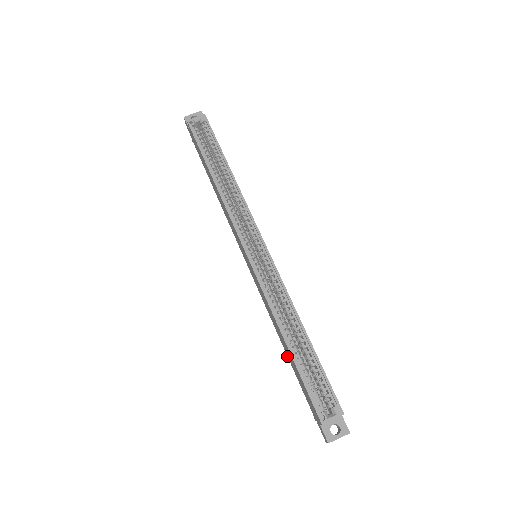
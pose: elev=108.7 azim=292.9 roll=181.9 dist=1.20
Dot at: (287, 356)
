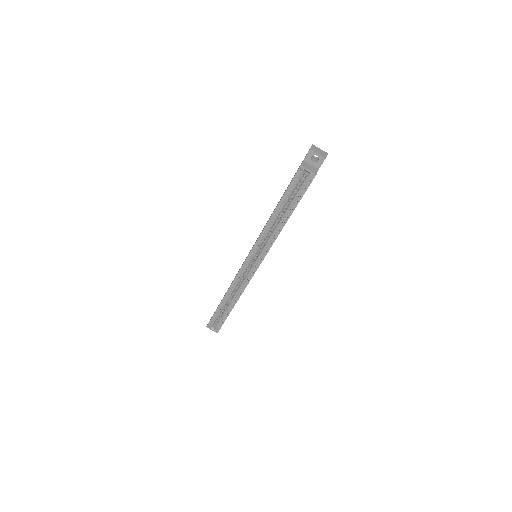
Dot at: occluded
